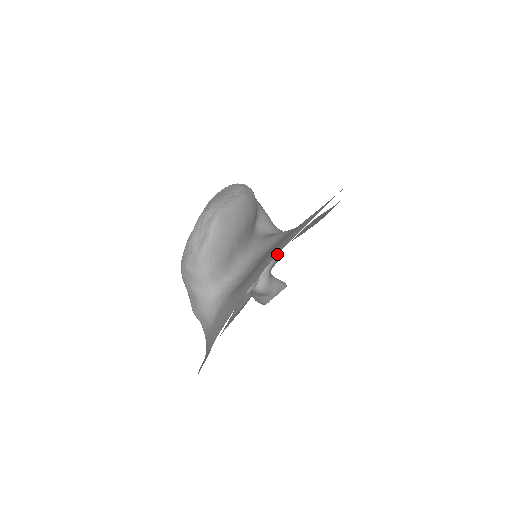
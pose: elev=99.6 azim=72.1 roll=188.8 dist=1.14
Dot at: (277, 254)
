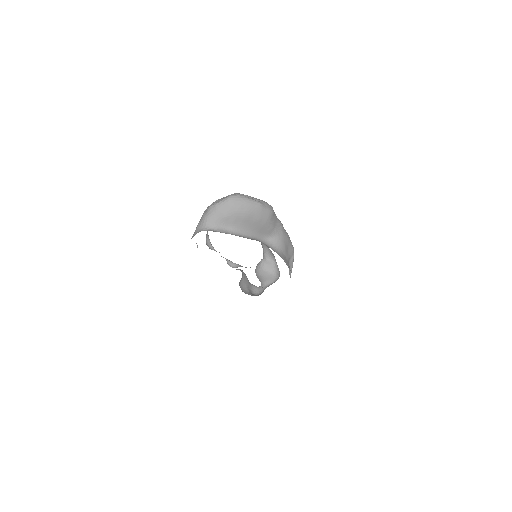
Dot at: occluded
